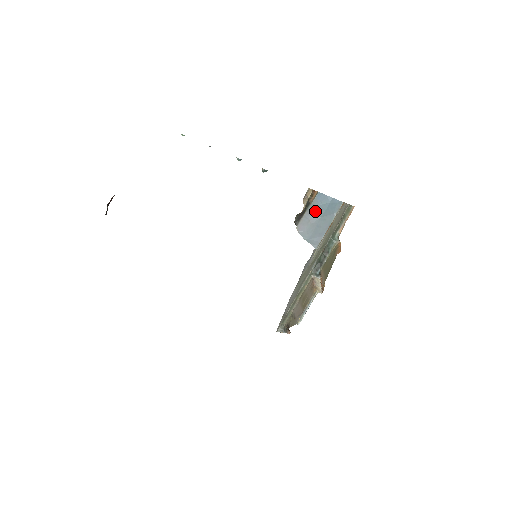
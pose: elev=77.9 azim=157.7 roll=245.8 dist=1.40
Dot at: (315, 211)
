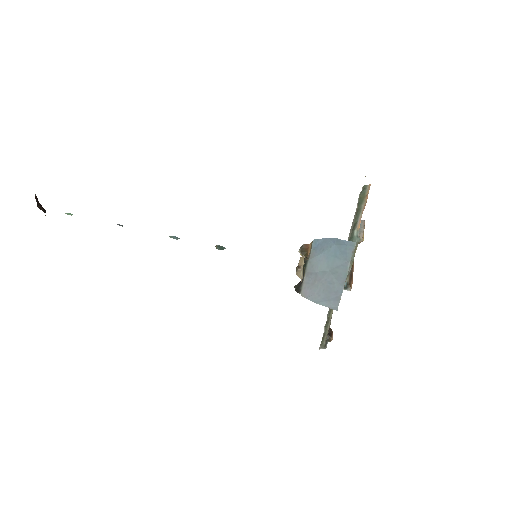
Dot at: (318, 266)
